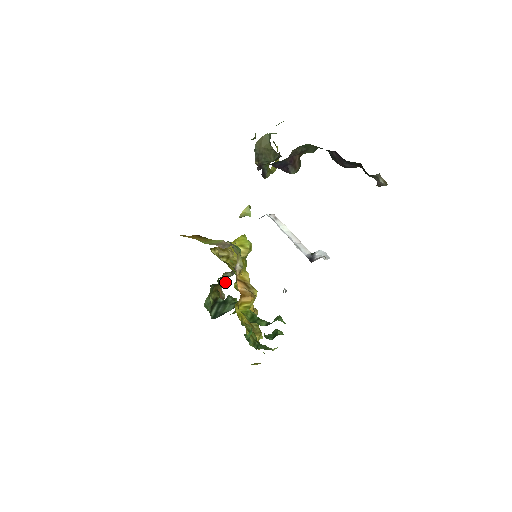
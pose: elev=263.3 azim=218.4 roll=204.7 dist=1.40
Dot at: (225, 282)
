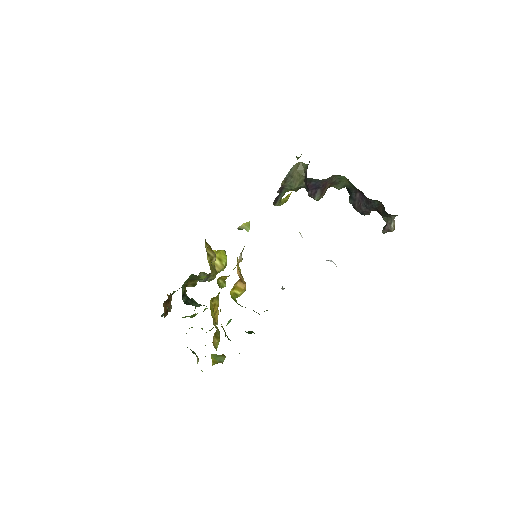
Dot at: (203, 278)
